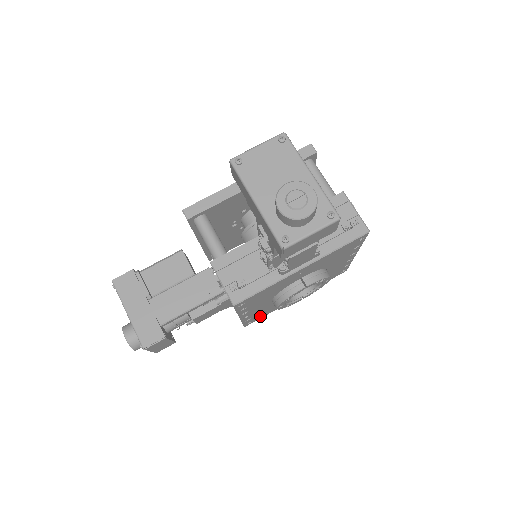
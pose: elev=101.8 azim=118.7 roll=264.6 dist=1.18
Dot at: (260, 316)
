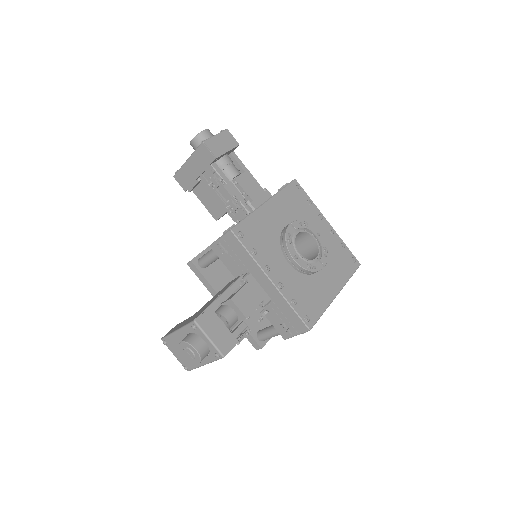
Dot at: (312, 309)
